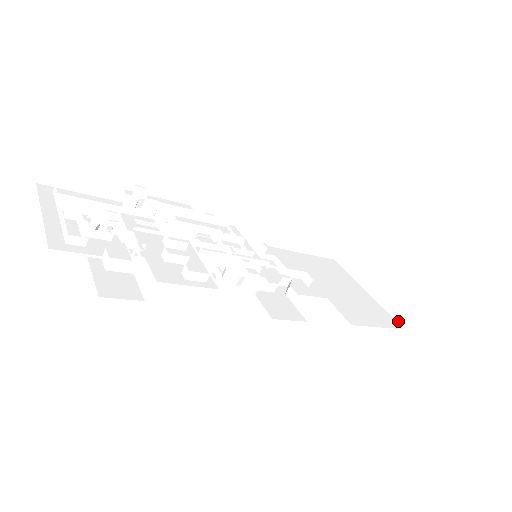
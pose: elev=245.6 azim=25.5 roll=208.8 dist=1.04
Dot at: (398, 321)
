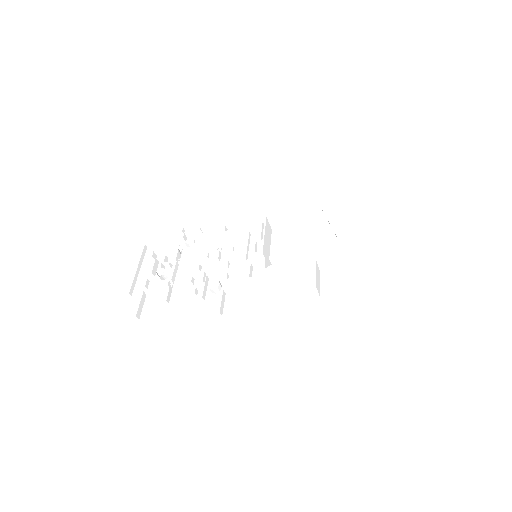
Dot at: (389, 282)
